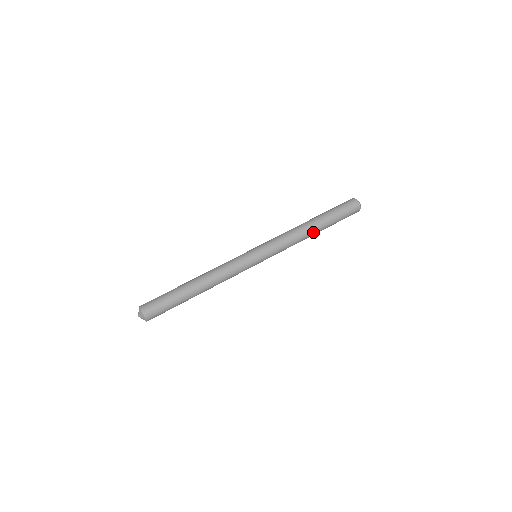
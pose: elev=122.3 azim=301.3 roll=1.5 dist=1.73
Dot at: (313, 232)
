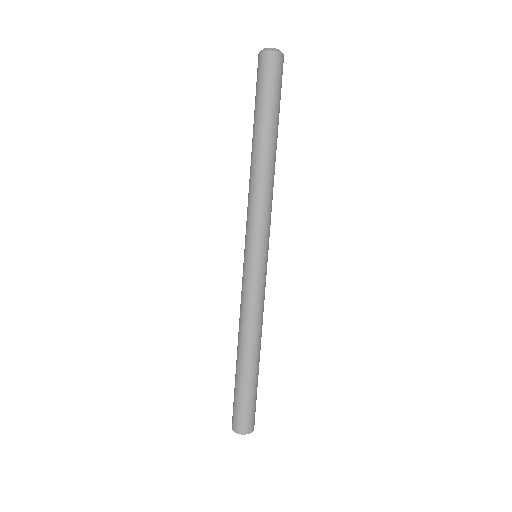
Dot at: (275, 157)
